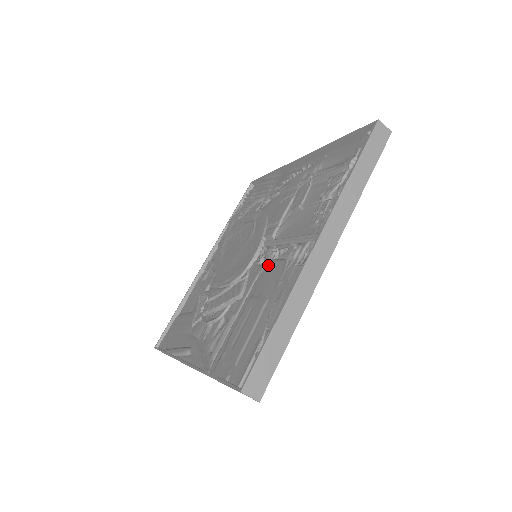
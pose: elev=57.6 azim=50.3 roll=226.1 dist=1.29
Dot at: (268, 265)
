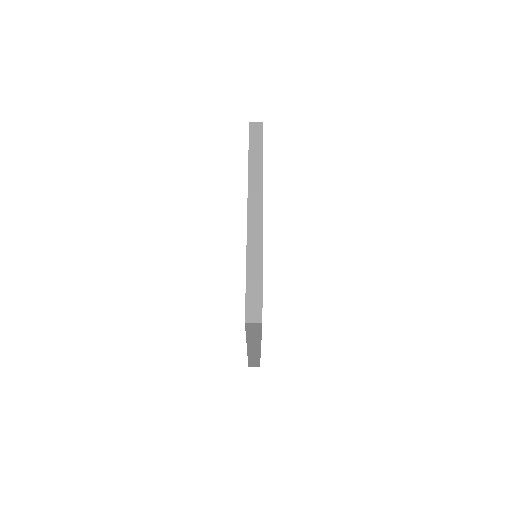
Dot at: occluded
